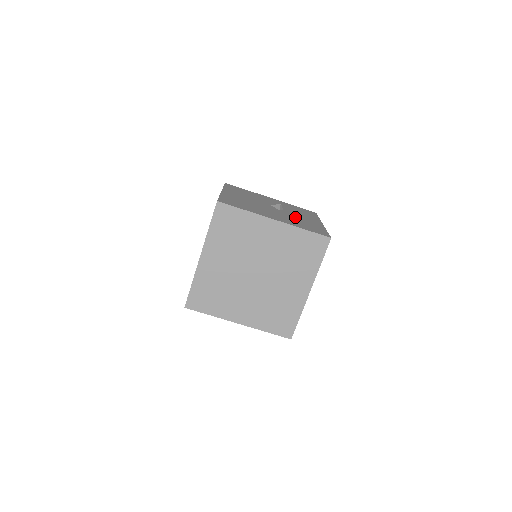
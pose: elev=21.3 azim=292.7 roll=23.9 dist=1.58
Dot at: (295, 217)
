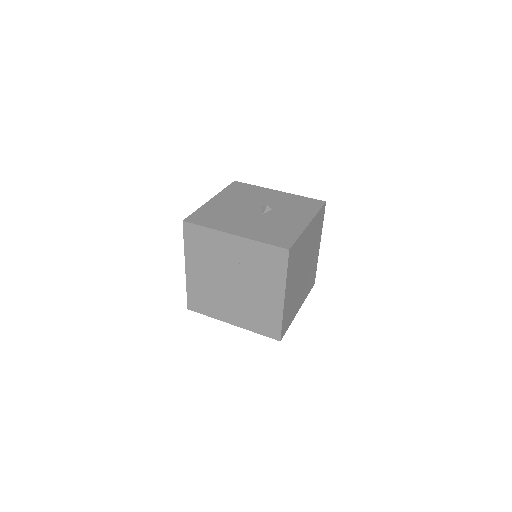
Dot at: (274, 221)
